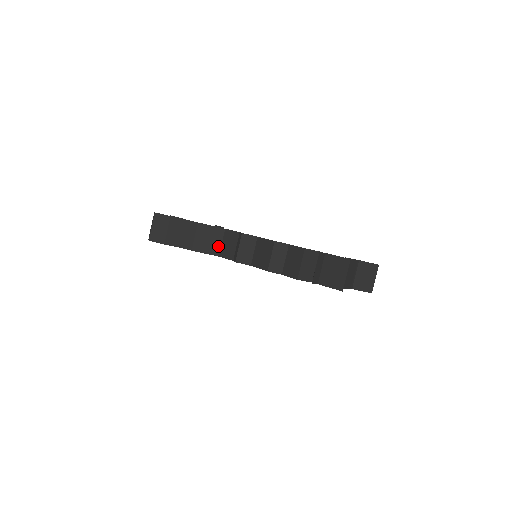
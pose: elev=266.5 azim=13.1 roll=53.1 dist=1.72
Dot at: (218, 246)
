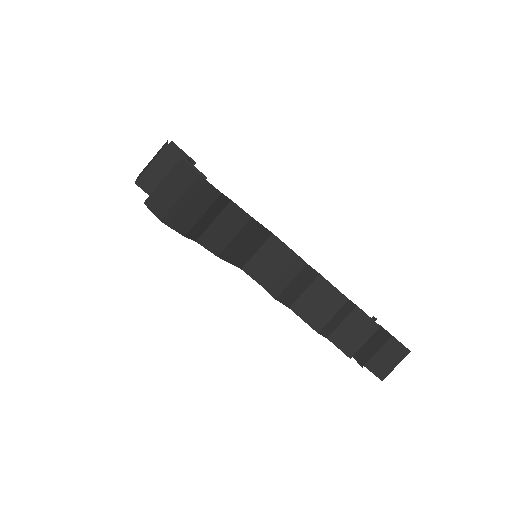
Dot at: (250, 255)
